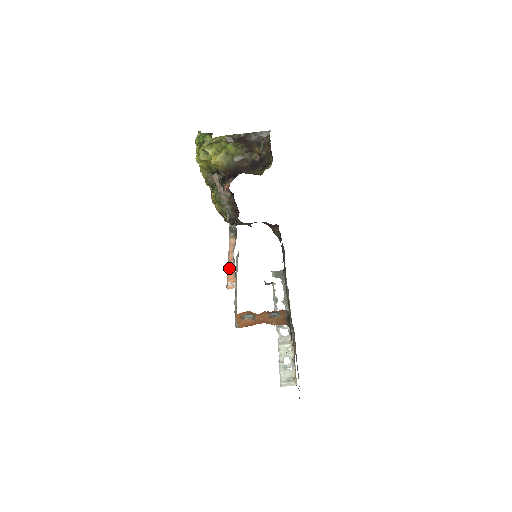
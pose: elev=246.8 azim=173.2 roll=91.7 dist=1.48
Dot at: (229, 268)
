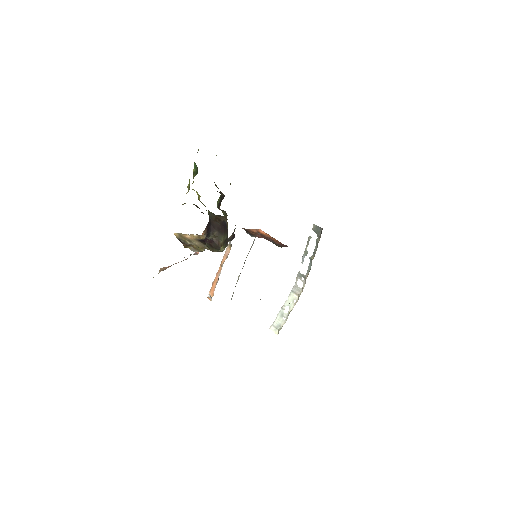
Dot at: (215, 279)
